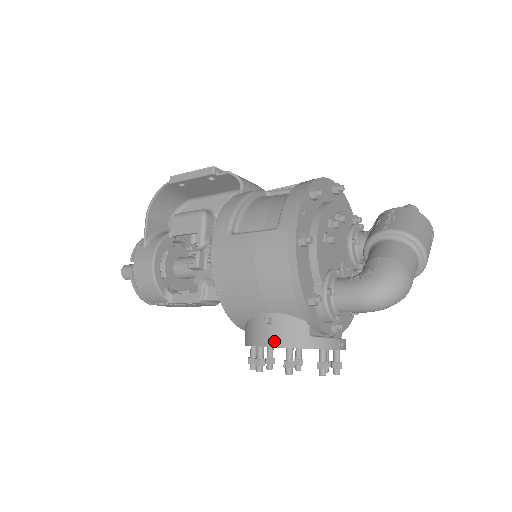
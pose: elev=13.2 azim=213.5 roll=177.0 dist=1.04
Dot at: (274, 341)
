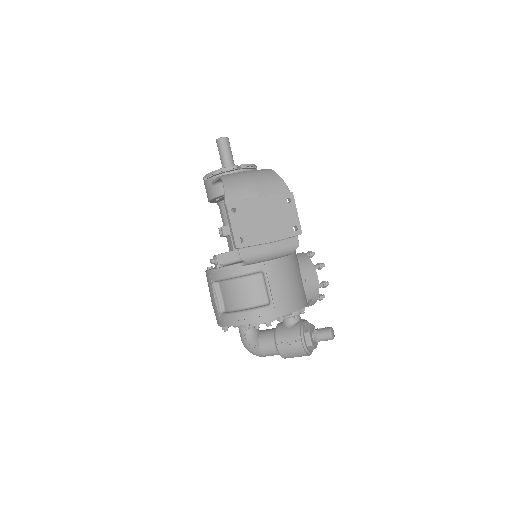
Dot at: occluded
